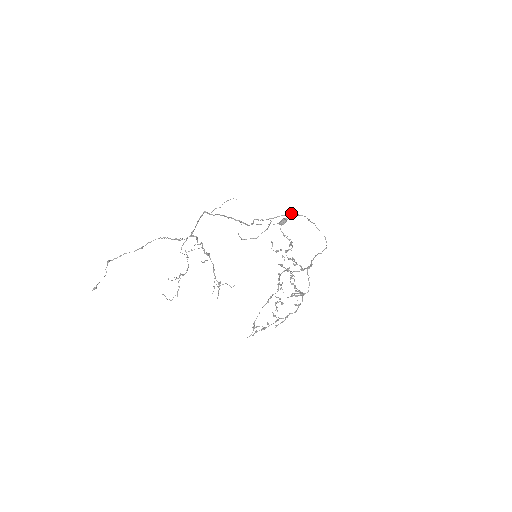
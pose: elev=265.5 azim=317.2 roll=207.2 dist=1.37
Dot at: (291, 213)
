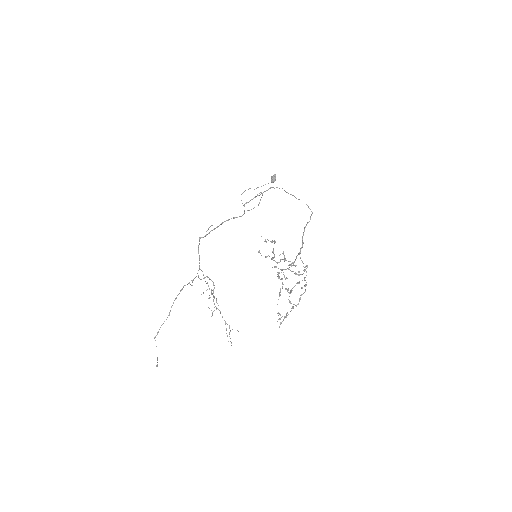
Dot at: (271, 187)
